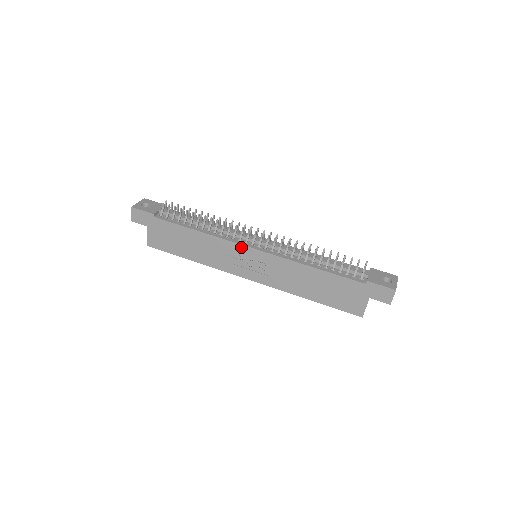
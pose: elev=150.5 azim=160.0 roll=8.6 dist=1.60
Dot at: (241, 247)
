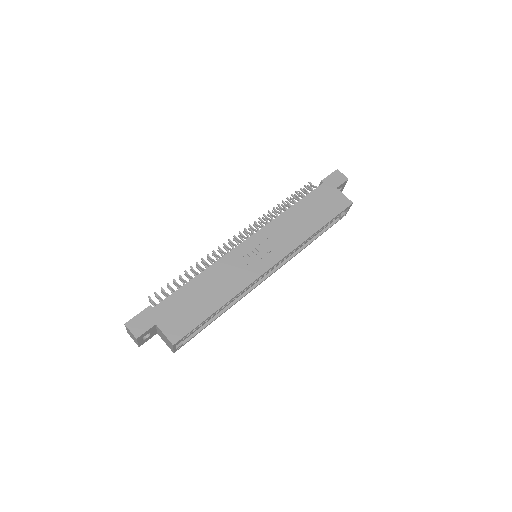
Dot at: (239, 248)
